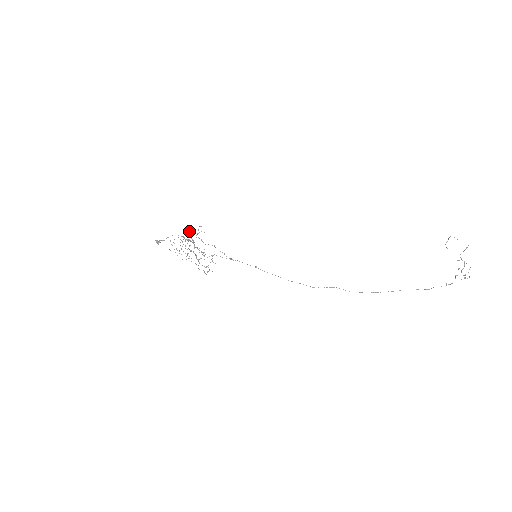
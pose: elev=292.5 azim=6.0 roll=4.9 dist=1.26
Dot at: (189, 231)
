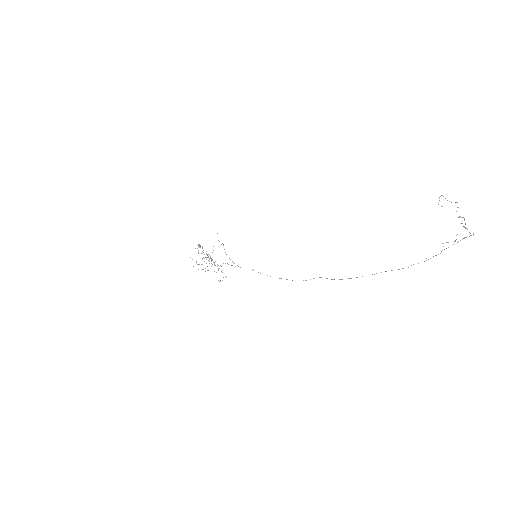
Dot at: occluded
